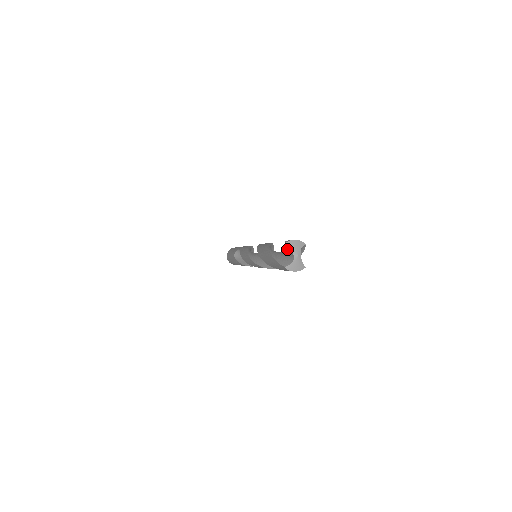
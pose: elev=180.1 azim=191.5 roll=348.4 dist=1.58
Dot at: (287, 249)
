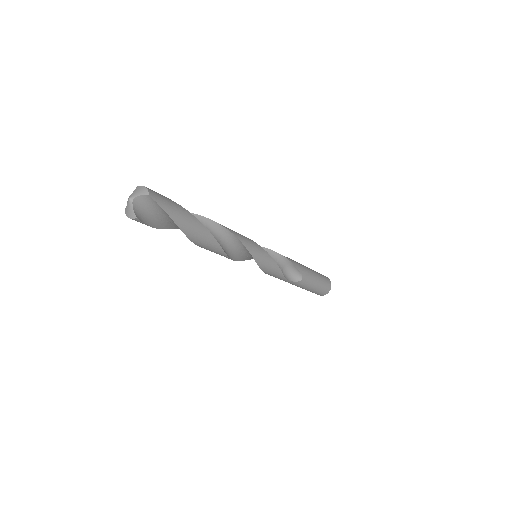
Dot at: occluded
